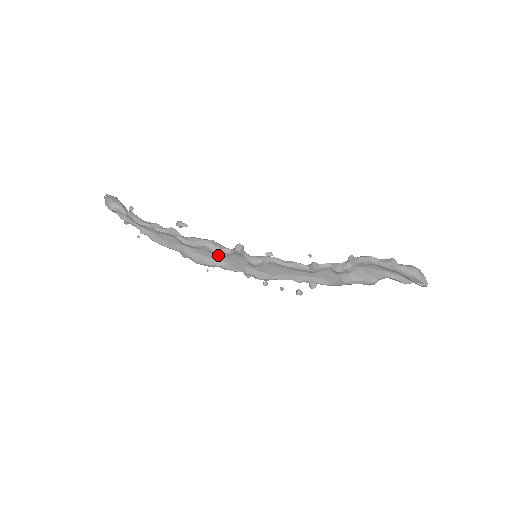
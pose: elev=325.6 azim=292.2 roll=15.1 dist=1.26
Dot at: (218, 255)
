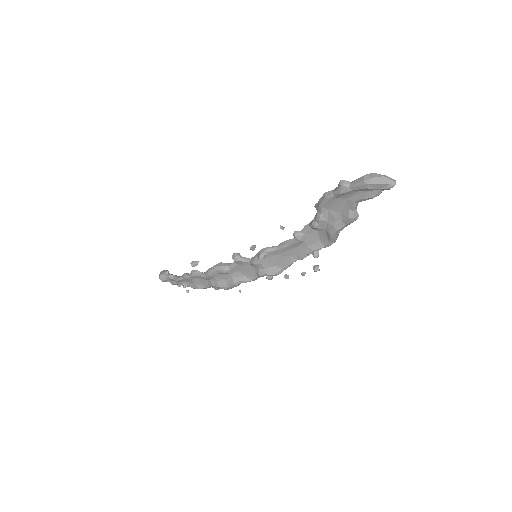
Dot at: (231, 273)
